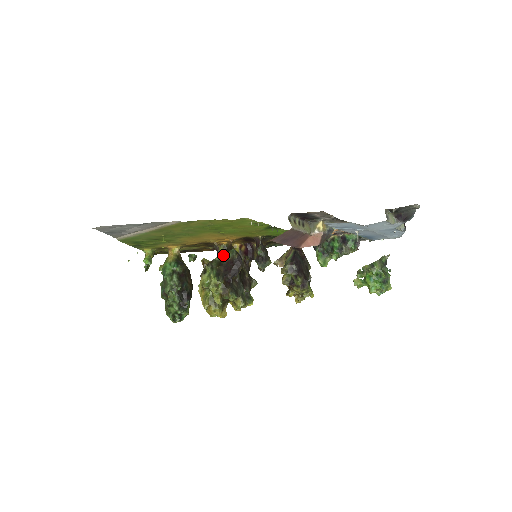
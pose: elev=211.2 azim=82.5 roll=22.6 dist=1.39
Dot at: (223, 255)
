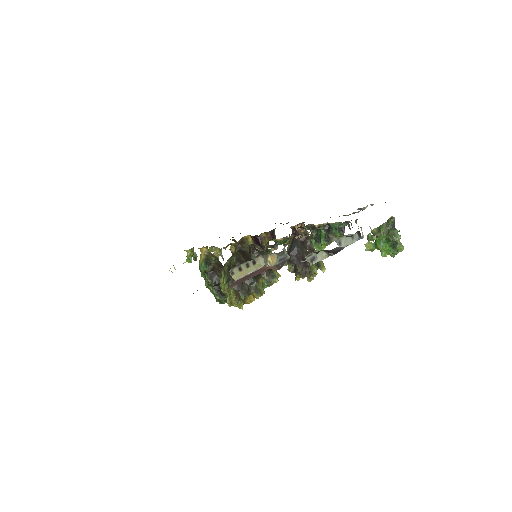
Dot at: (230, 260)
